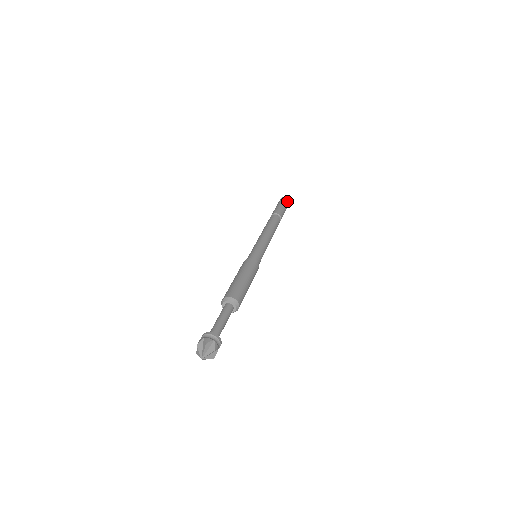
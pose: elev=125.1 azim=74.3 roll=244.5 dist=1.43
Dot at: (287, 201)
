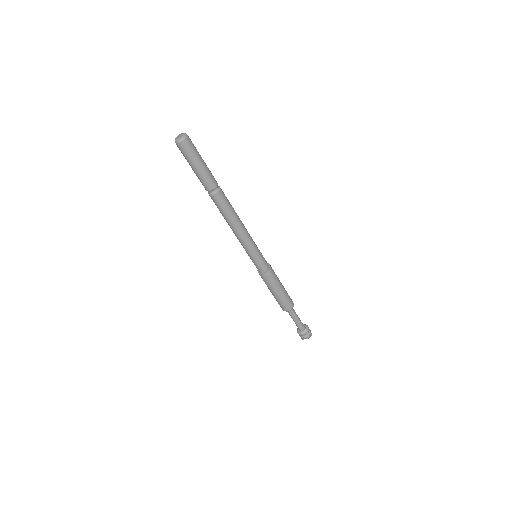
Dot at: (190, 145)
